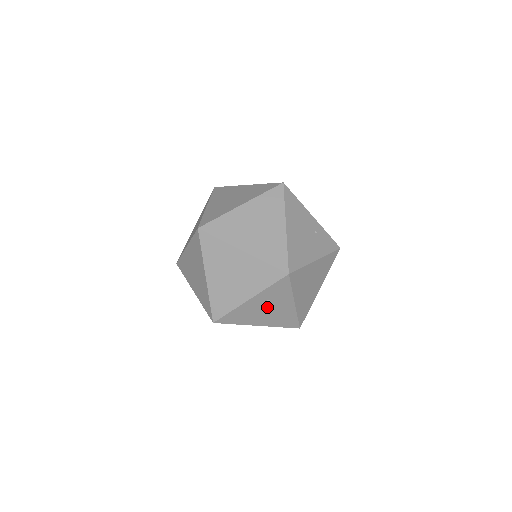
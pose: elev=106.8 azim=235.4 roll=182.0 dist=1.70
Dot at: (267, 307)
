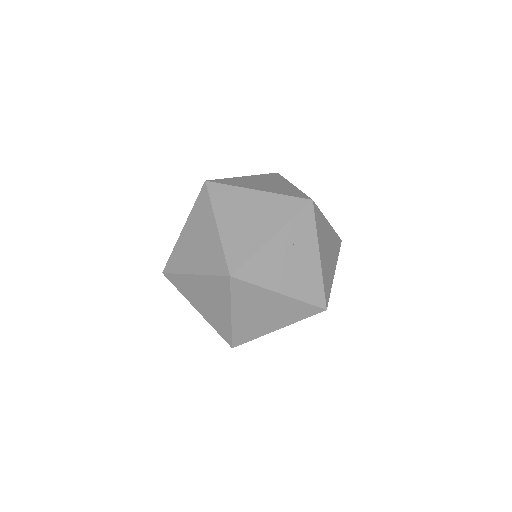
Dot at: (291, 257)
